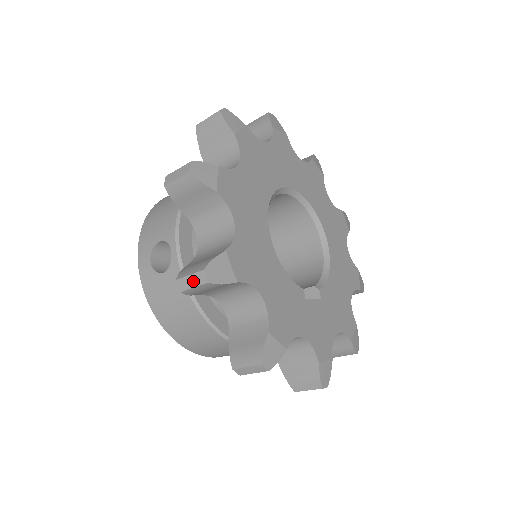
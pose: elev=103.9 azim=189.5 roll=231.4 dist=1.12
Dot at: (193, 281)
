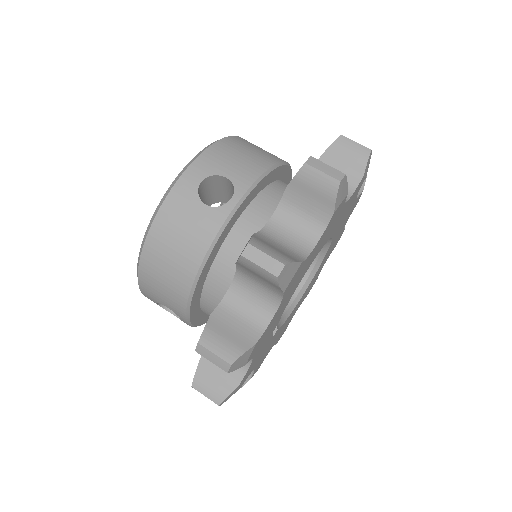
Dot at: (264, 261)
